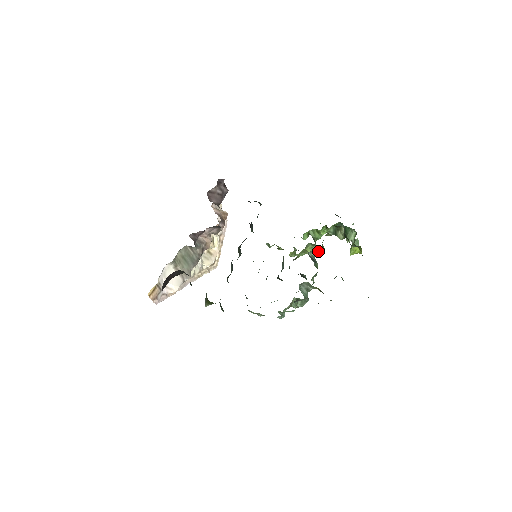
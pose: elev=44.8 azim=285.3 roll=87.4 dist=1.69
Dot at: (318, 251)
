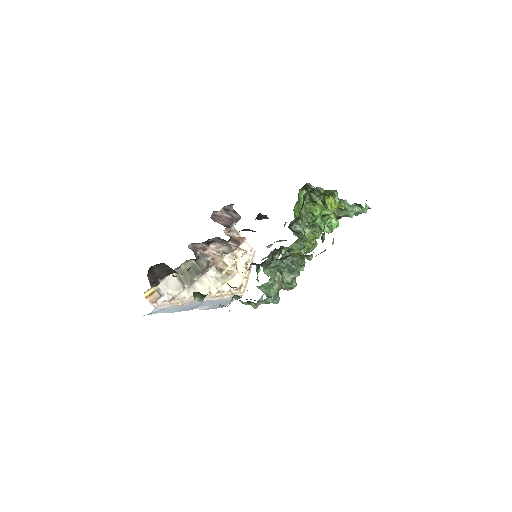
Dot at: (303, 225)
